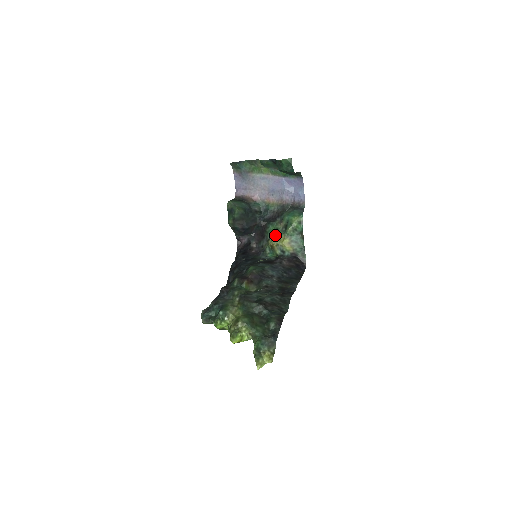
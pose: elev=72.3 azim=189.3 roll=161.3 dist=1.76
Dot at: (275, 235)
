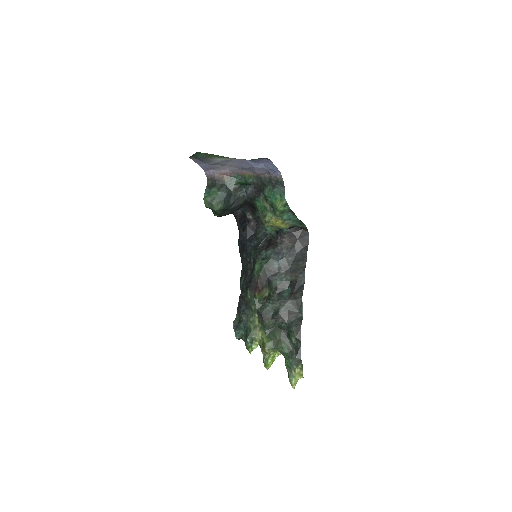
Dot at: (265, 218)
